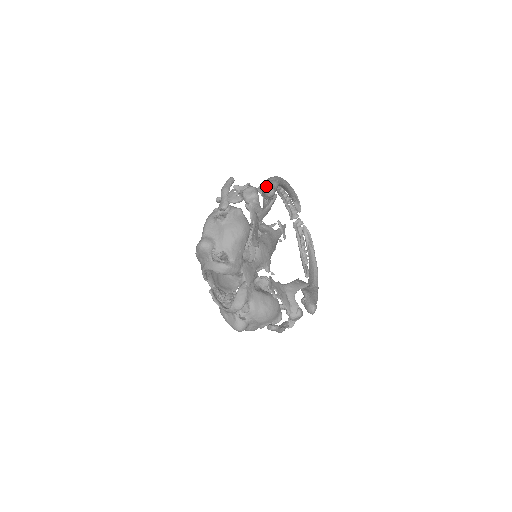
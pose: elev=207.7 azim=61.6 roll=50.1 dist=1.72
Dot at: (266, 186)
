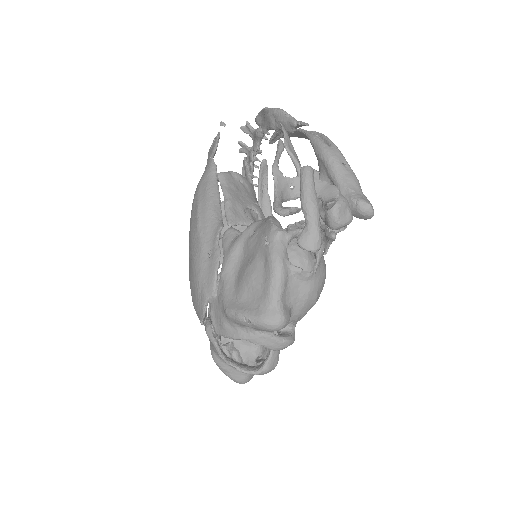
Dot at: (372, 208)
